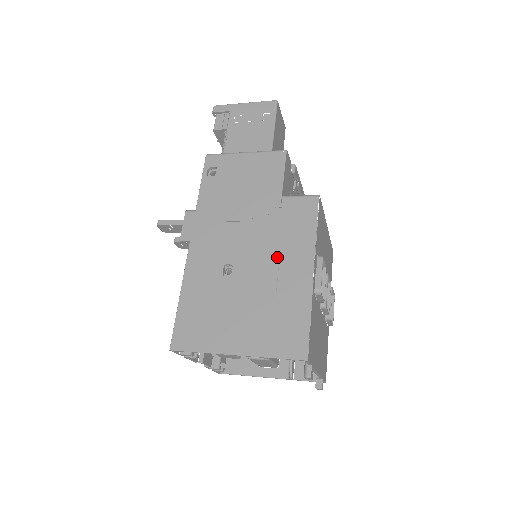
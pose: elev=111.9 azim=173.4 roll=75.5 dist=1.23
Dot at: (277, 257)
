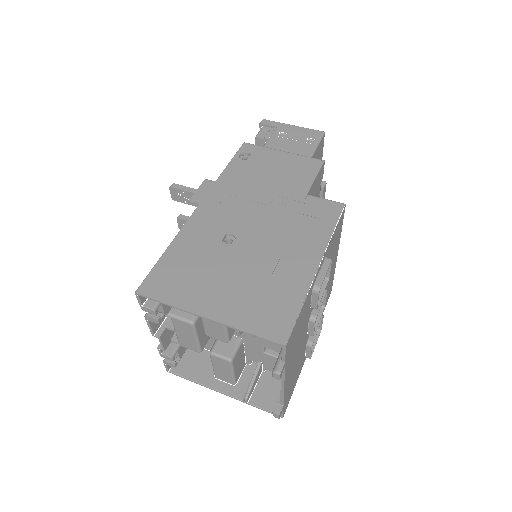
Dot at: (285, 242)
